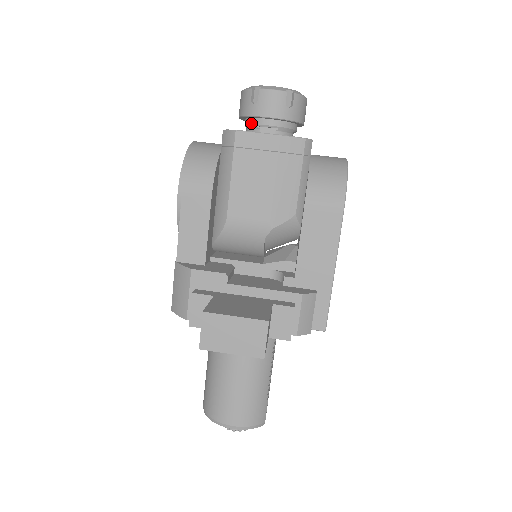
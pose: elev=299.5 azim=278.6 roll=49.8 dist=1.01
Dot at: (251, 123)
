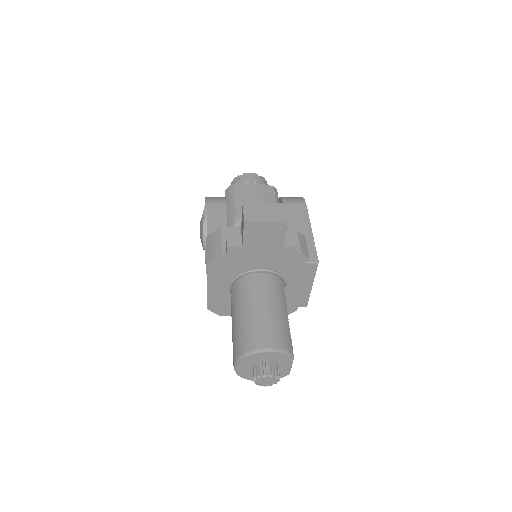
Dot at: occluded
